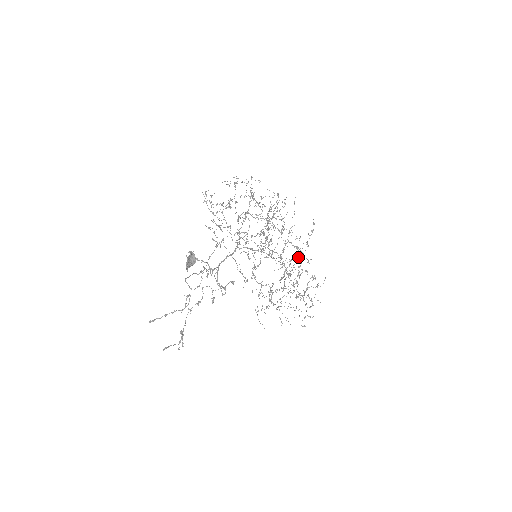
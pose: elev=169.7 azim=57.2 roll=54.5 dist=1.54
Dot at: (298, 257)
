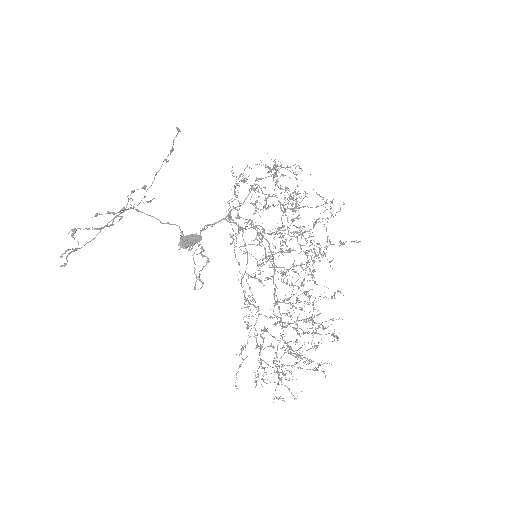
Dot at: occluded
